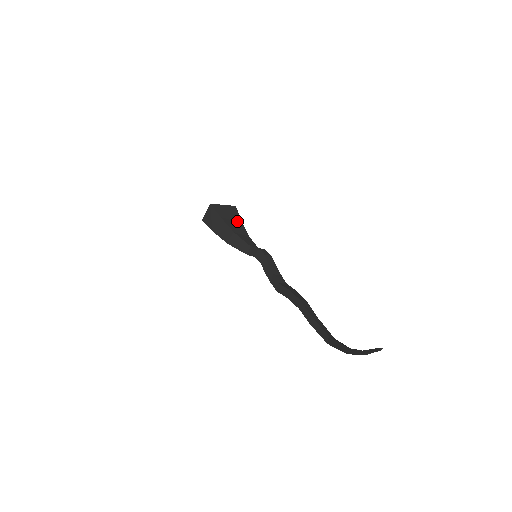
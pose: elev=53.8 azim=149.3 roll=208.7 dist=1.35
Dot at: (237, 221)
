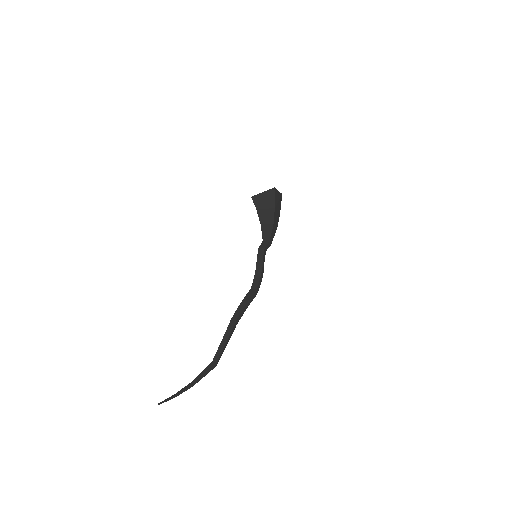
Dot at: (270, 207)
